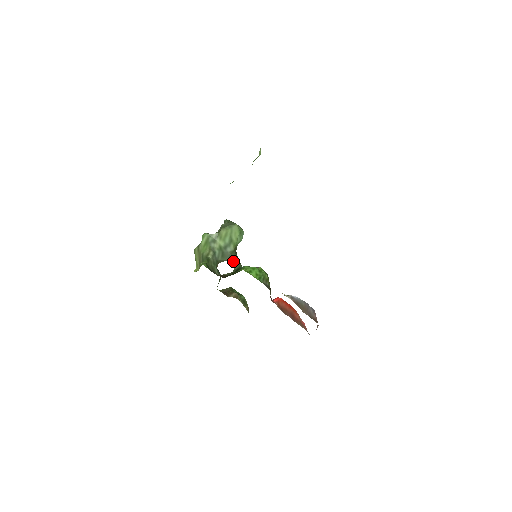
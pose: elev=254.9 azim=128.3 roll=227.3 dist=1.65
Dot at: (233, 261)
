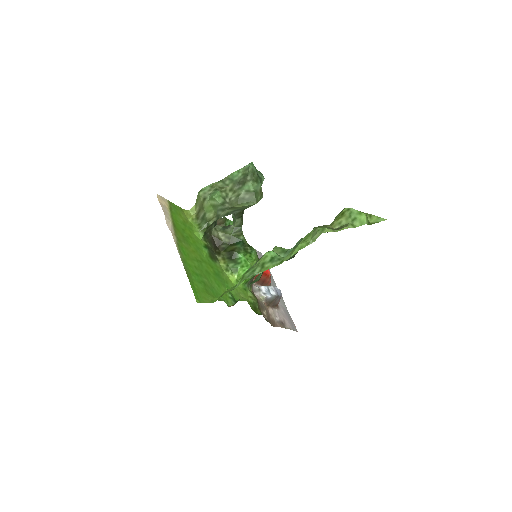
Dot at: (236, 218)
